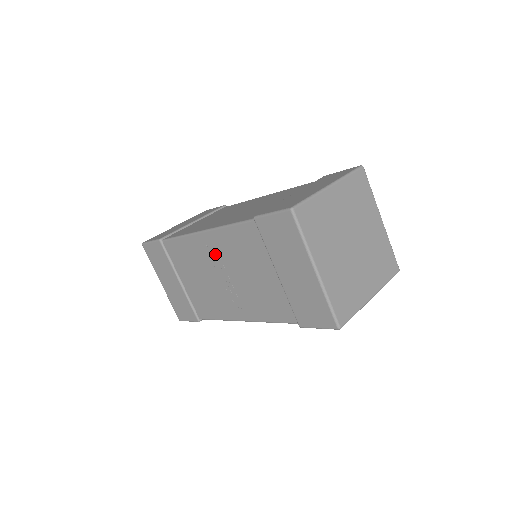
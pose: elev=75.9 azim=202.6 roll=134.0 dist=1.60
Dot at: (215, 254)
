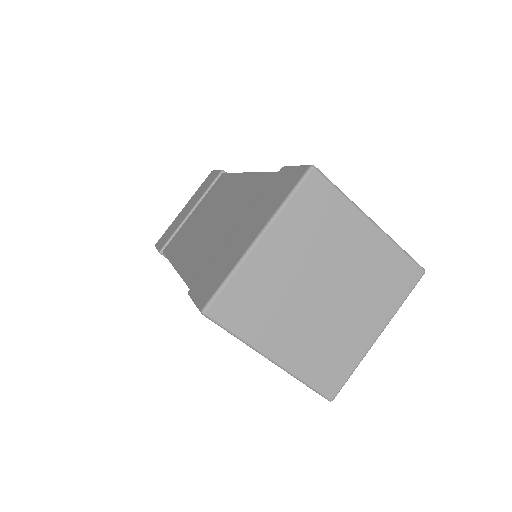
Dot at: occluded
